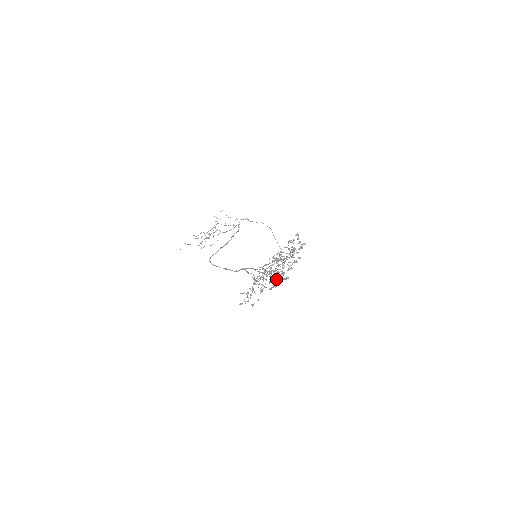
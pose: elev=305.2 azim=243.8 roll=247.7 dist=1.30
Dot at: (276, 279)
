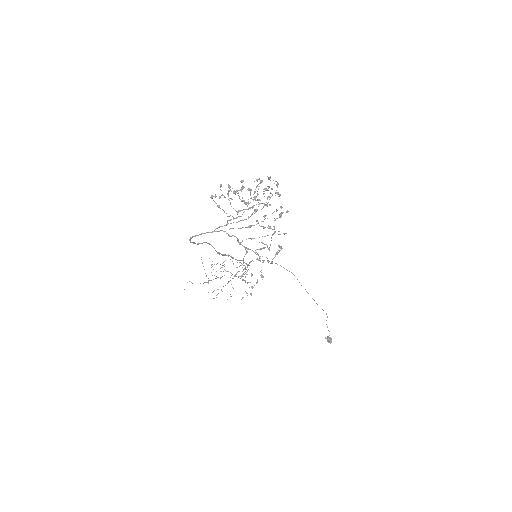
Dot at: (242, 200)
